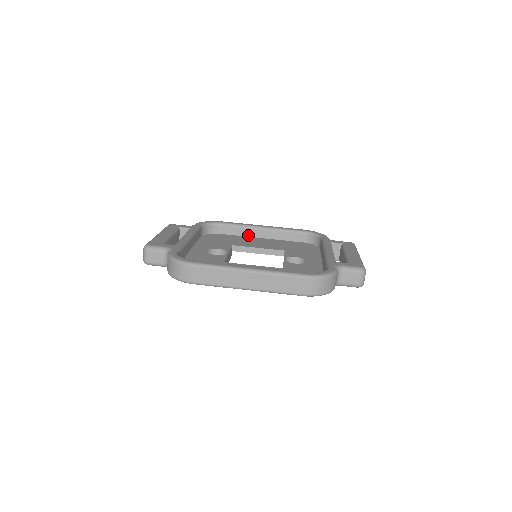
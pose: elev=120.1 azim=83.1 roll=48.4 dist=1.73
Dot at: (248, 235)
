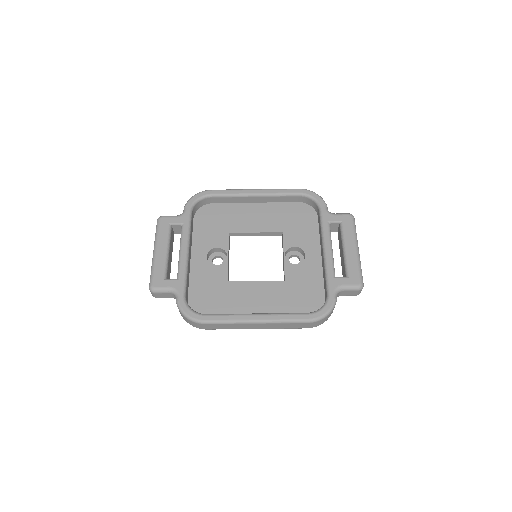
Dot at: (241, 202)
